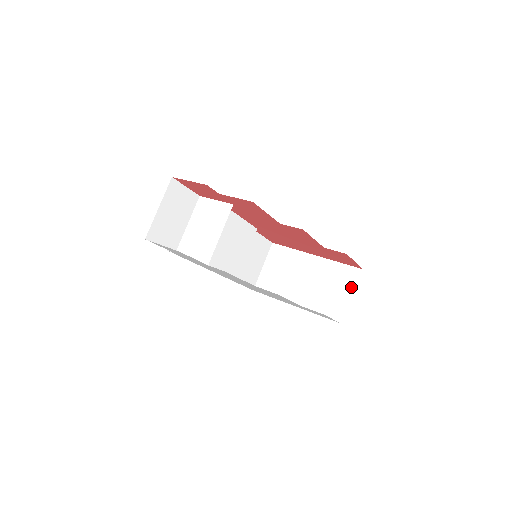
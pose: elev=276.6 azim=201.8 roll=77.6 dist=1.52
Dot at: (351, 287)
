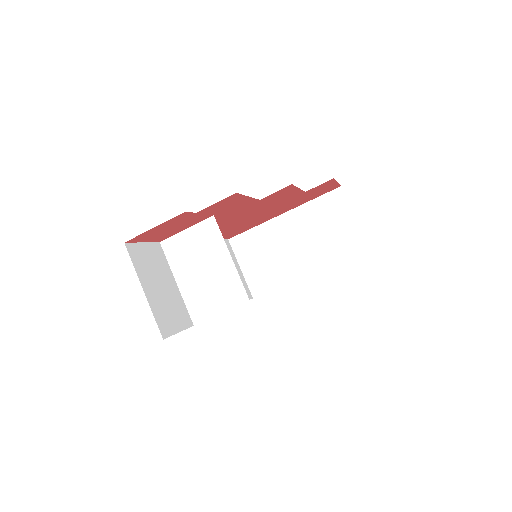
Dot at: (345, 211)
